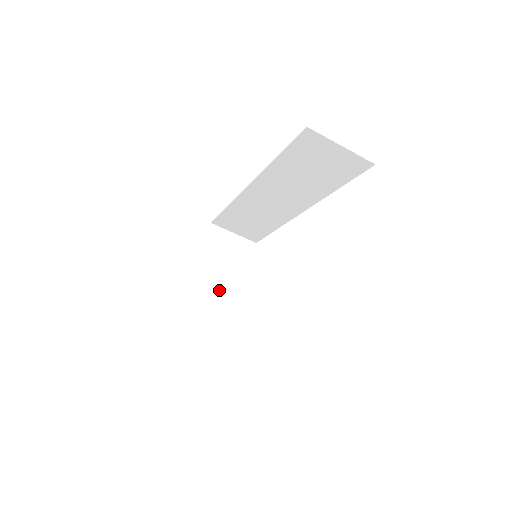
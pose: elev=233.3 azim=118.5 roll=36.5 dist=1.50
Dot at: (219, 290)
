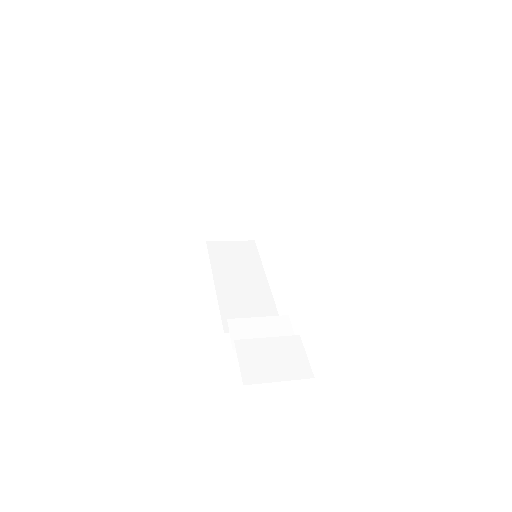
Dot at: (239, 202)
